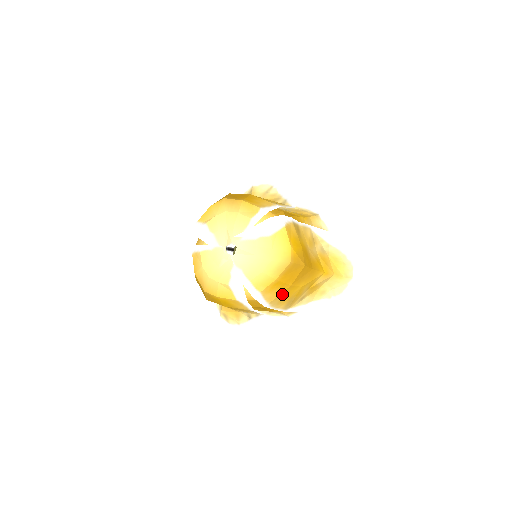
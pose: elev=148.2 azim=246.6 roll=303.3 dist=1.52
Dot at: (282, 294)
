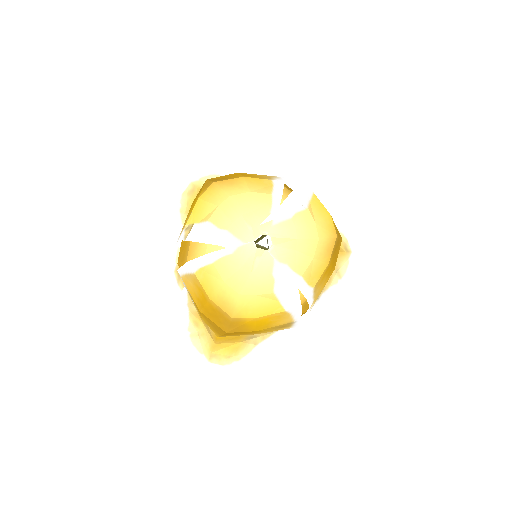
Dot at: (324, 285)
